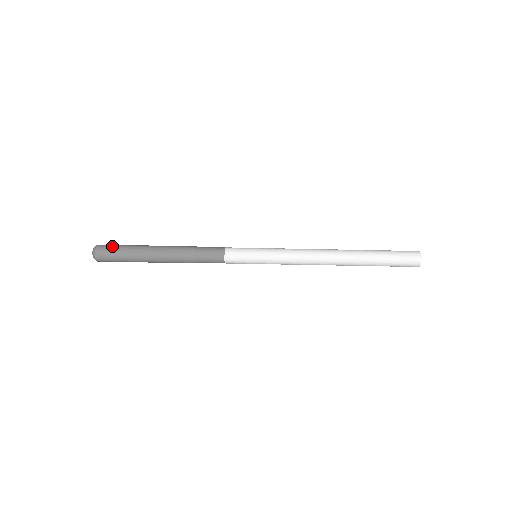
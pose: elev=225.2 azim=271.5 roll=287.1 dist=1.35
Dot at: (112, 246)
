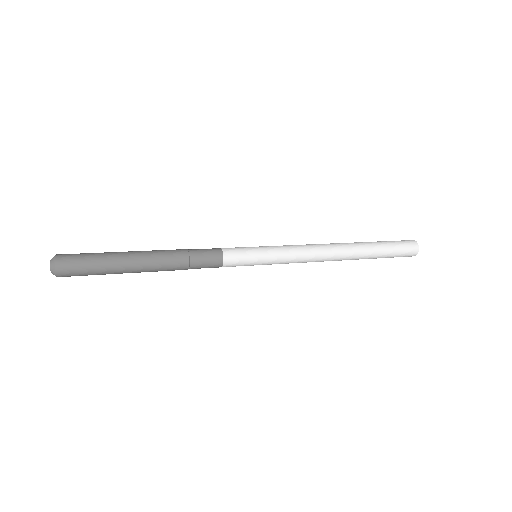
Dot at: (78, 258)
